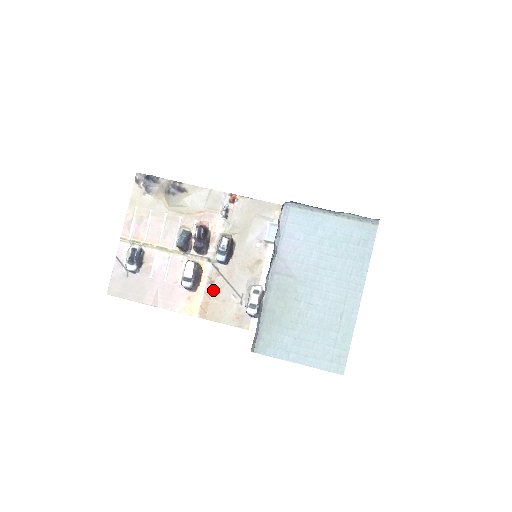
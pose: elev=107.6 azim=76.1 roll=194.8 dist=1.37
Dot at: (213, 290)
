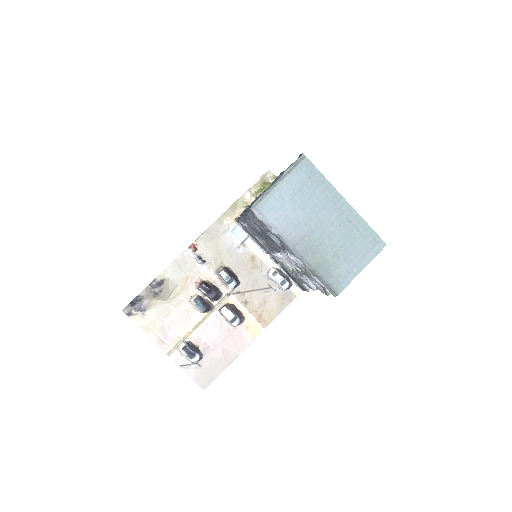
Dot at: (252, 305)
